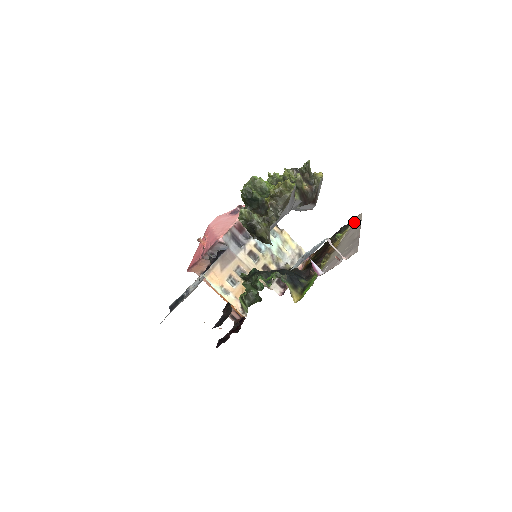
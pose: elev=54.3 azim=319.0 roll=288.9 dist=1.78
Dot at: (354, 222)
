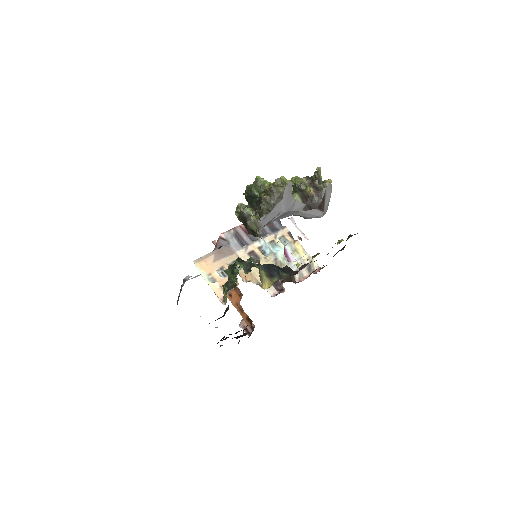
Dot at: occluded
